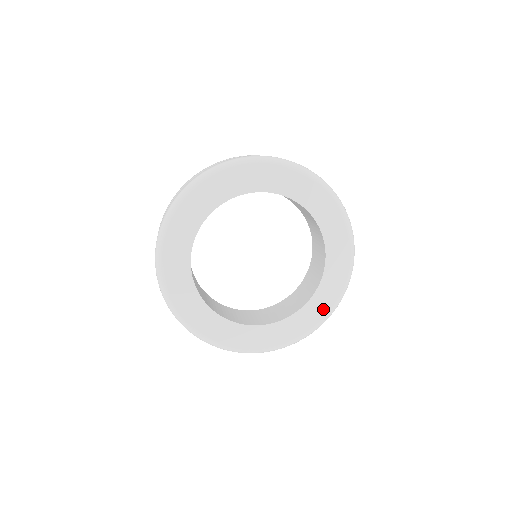
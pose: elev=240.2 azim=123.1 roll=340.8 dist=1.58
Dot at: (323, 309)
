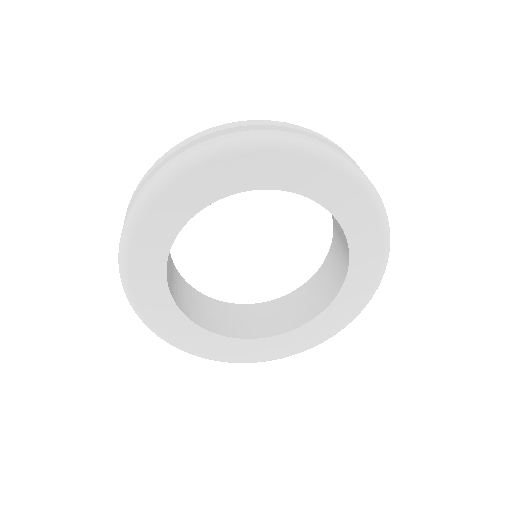
Dot at: (374, 248)
